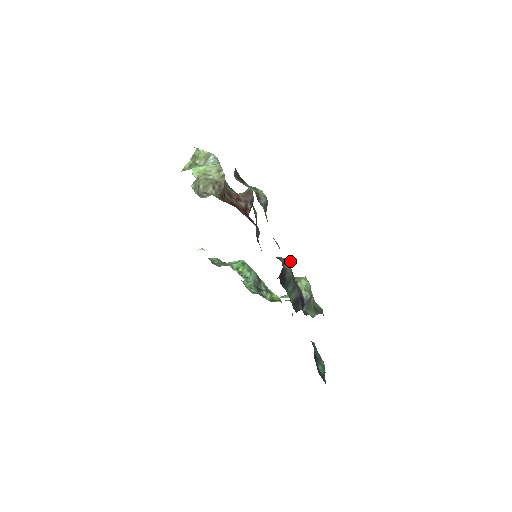
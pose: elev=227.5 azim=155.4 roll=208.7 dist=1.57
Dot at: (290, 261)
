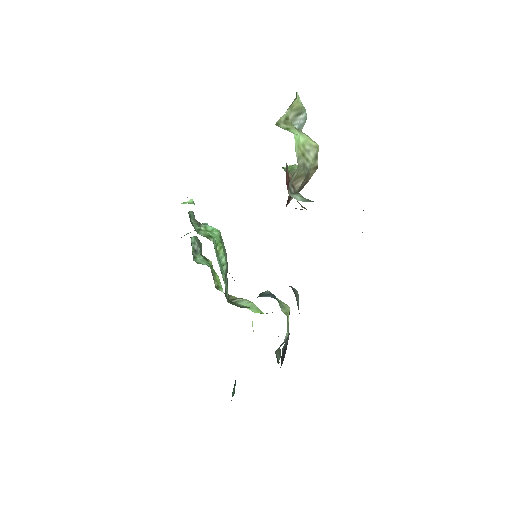
Dot at: occluded
